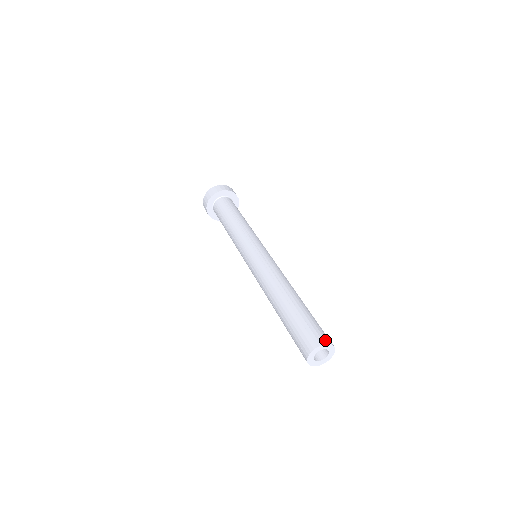
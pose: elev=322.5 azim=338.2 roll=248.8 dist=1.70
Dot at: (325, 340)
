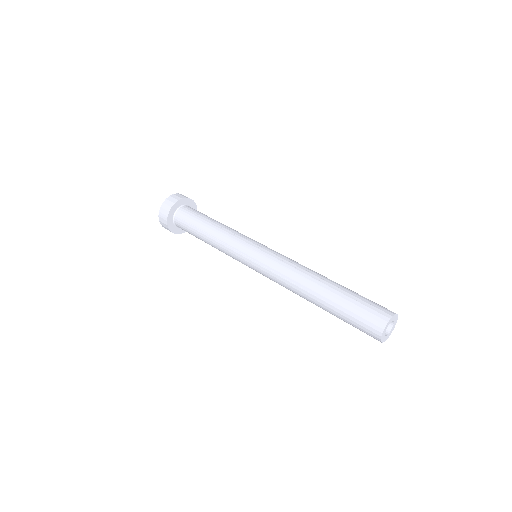
Dot at: (383, 320)
